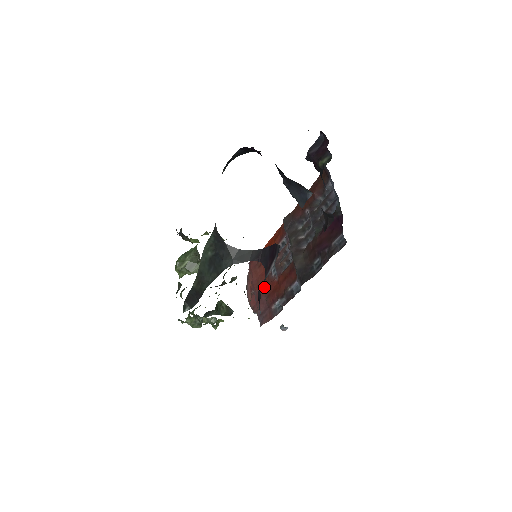
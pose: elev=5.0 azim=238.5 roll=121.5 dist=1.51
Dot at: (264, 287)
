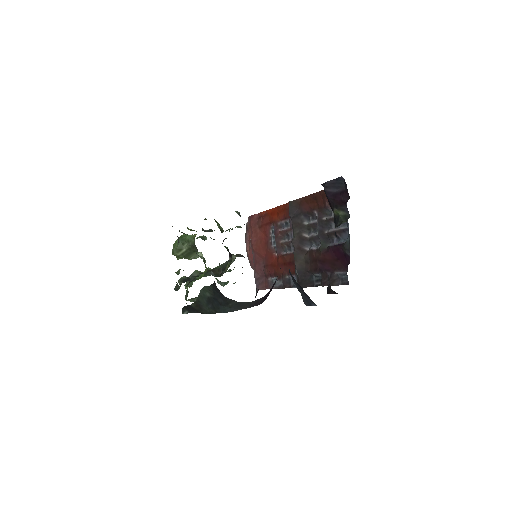
Dot at: (263, 253)
